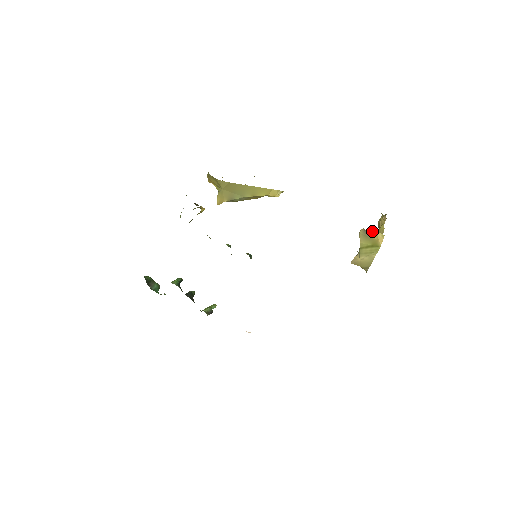
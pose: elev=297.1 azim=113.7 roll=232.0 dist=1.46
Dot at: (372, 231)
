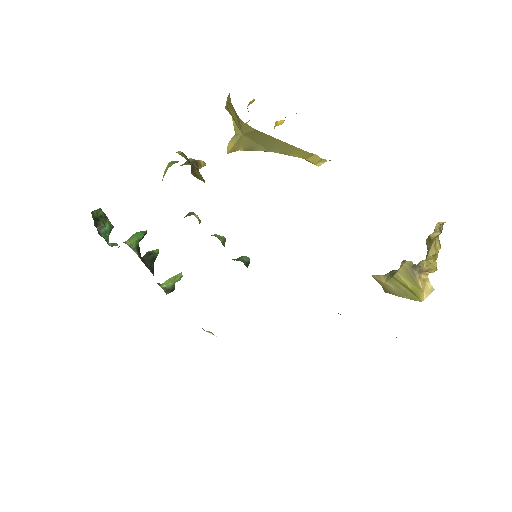
Dot at: (421, 272)
